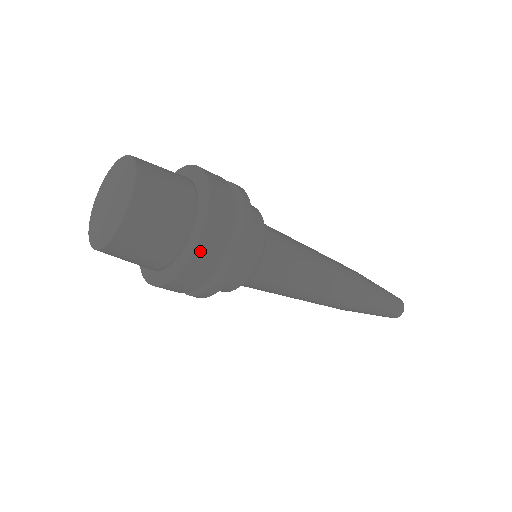
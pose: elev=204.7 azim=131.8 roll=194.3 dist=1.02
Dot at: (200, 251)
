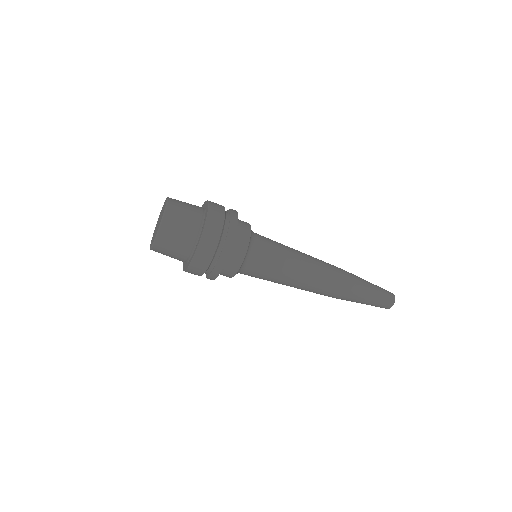
Dot at: (199, 253)
